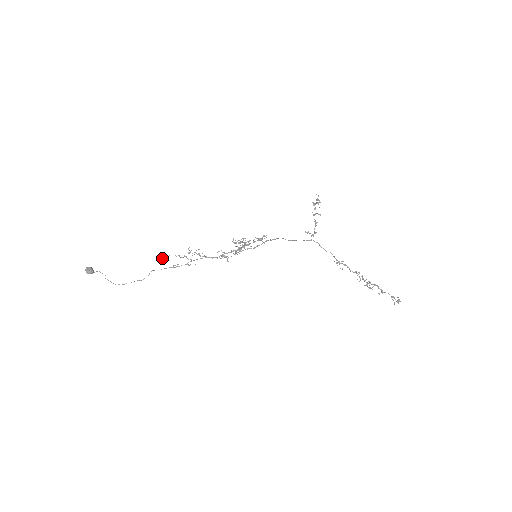
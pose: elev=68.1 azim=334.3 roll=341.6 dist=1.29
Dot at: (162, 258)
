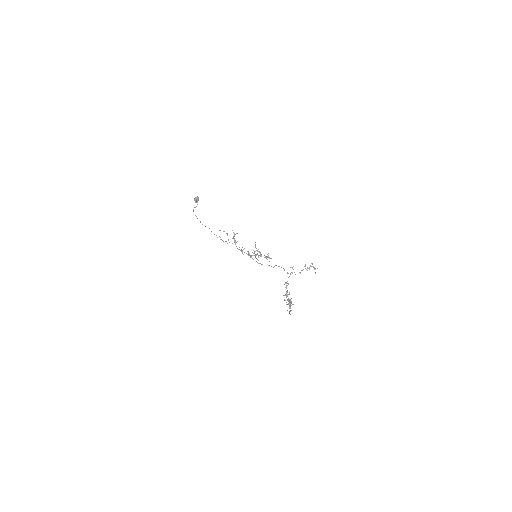
Dot at: (220, 230)
